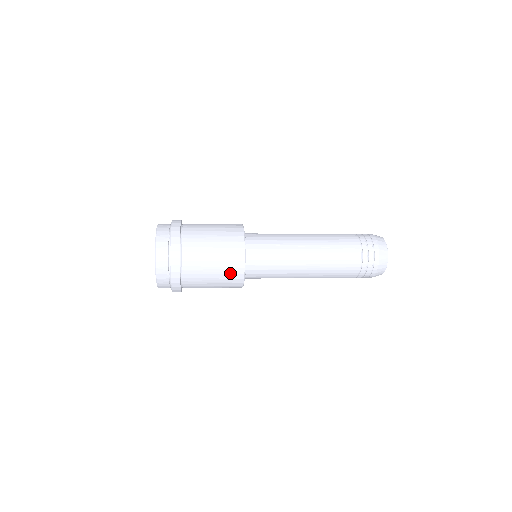
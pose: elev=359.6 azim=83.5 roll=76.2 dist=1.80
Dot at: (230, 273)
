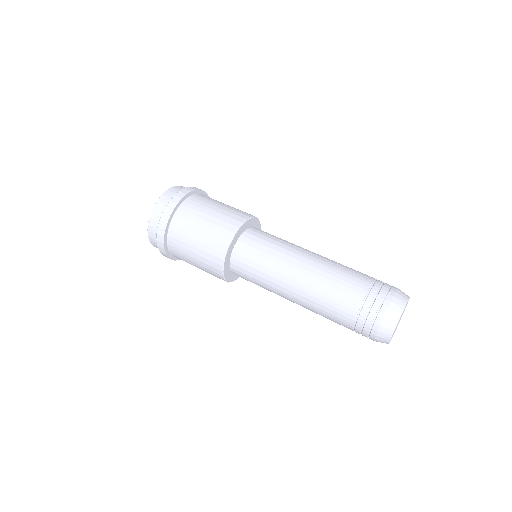
Dot at: (210, 269)
